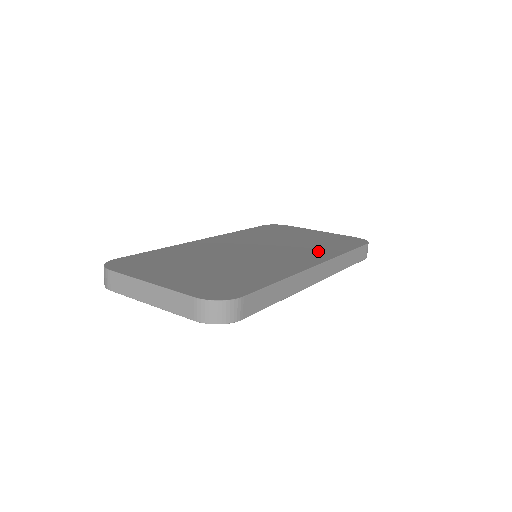
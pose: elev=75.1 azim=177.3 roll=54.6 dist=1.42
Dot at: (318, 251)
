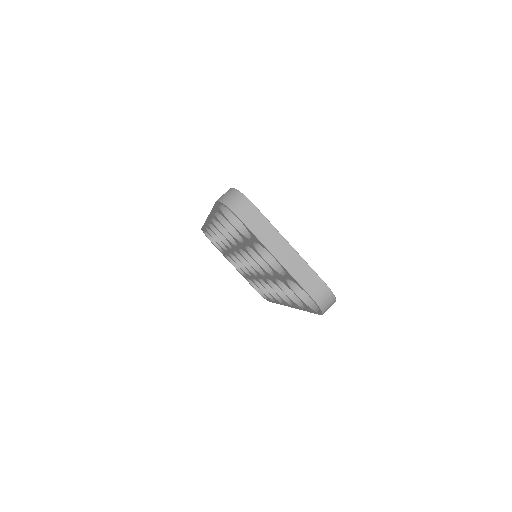
Dot at: occluded
